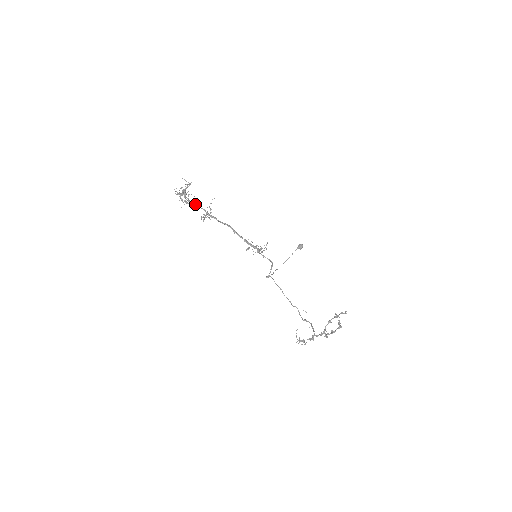
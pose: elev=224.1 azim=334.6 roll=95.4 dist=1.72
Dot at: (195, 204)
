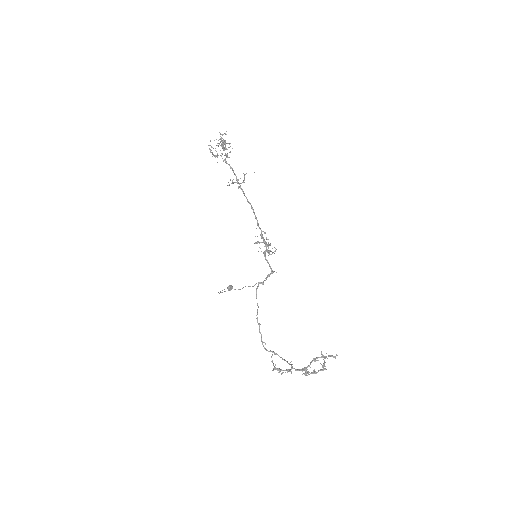
Dot at: occluded
